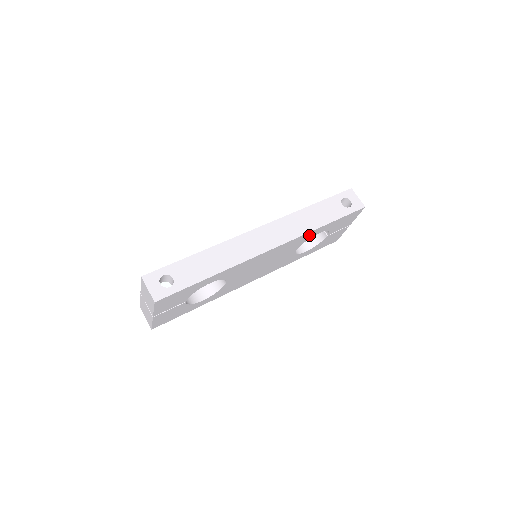
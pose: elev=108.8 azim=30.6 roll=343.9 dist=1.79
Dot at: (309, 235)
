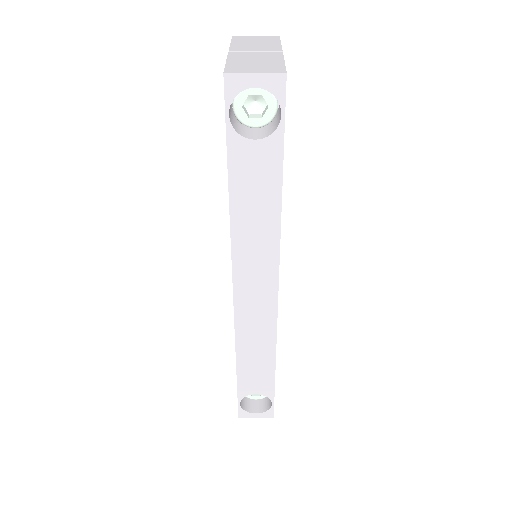
Dot at: occluded
